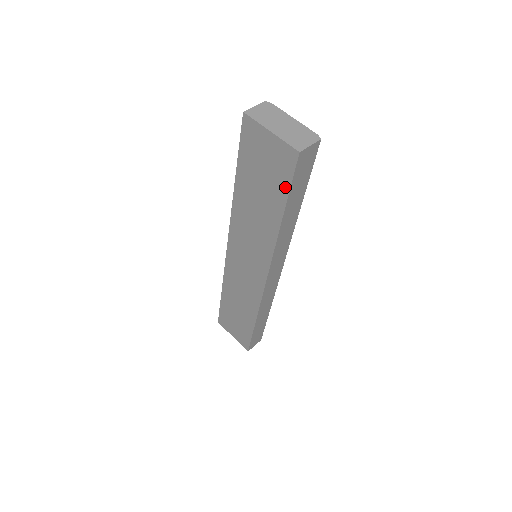
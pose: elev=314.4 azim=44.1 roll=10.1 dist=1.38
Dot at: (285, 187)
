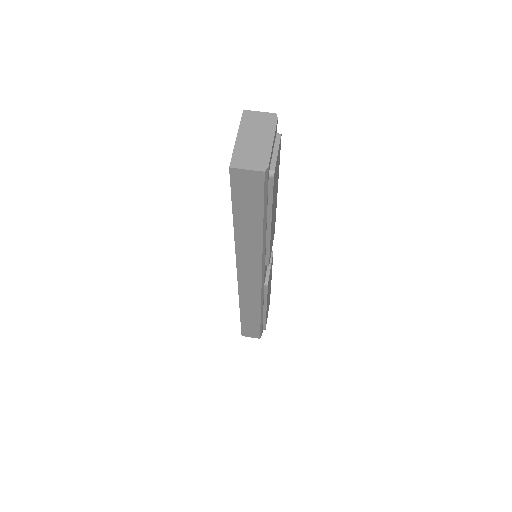
Dot at: occluded
